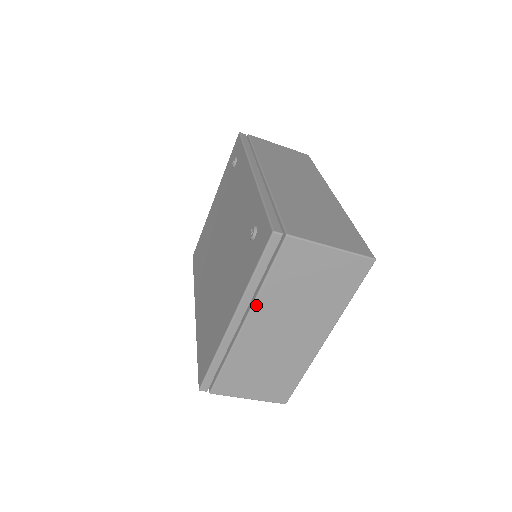
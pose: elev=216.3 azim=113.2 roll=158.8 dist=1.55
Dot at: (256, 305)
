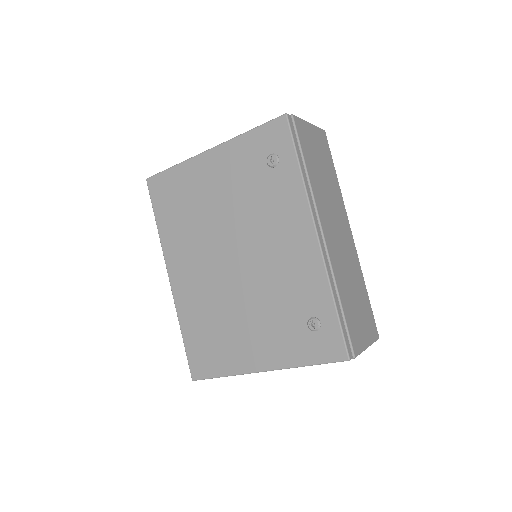
Dot at: occluded
